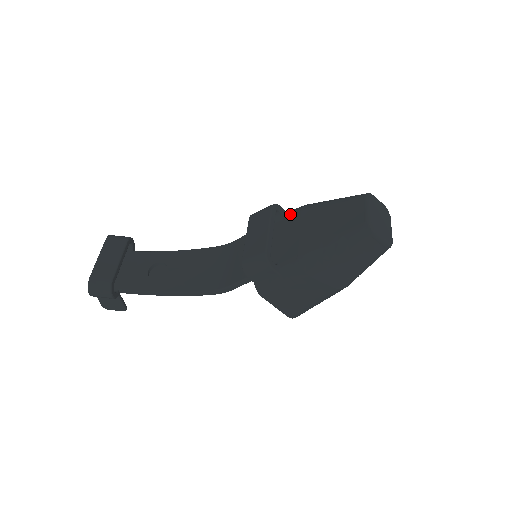
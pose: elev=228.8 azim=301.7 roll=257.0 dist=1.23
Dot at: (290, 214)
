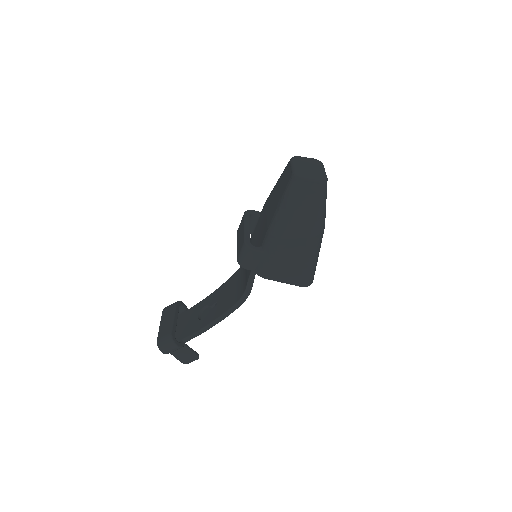
Dot at: (261, 211)
